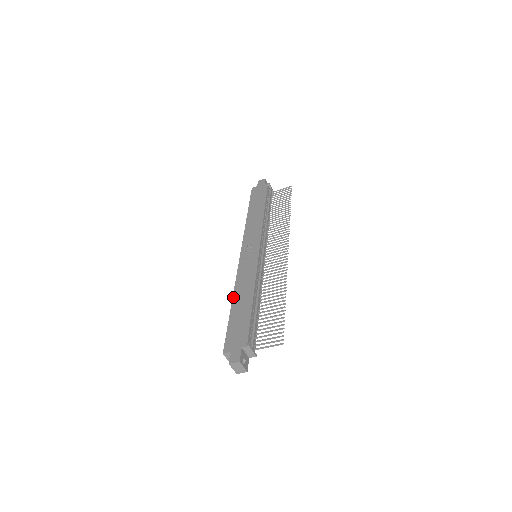
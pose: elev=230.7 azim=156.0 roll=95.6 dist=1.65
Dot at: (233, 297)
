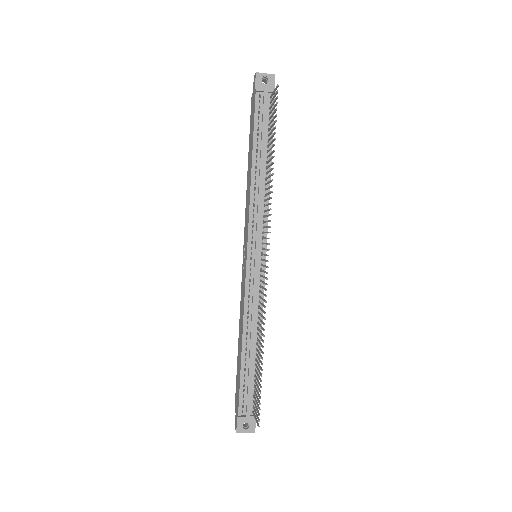
Dot at: occluded
